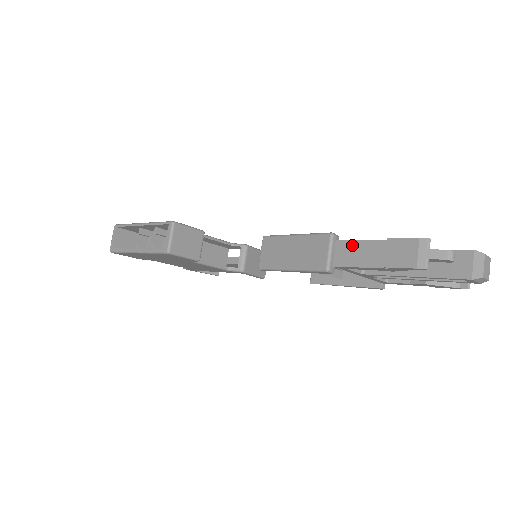
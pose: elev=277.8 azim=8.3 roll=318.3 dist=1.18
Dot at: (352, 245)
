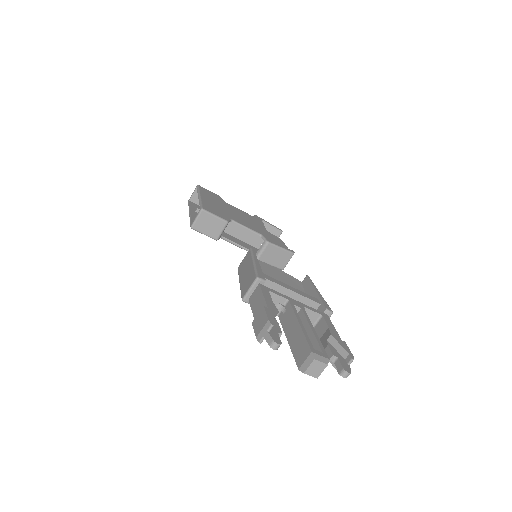
Dot at: (259, 294)
